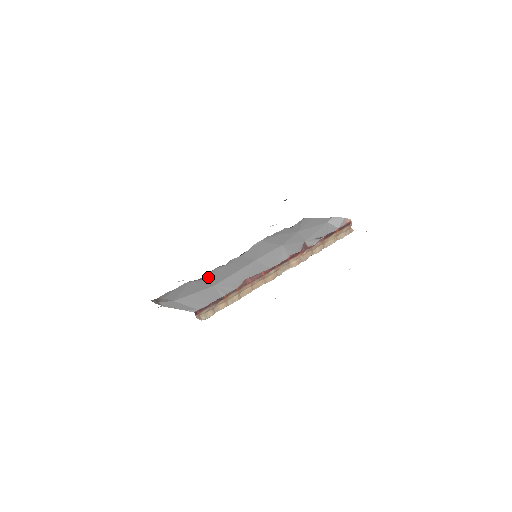
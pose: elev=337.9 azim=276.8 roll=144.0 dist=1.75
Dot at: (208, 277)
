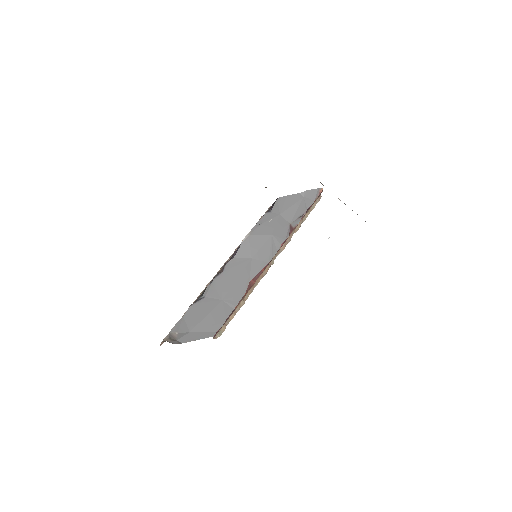
Dot at: (211, 292)
